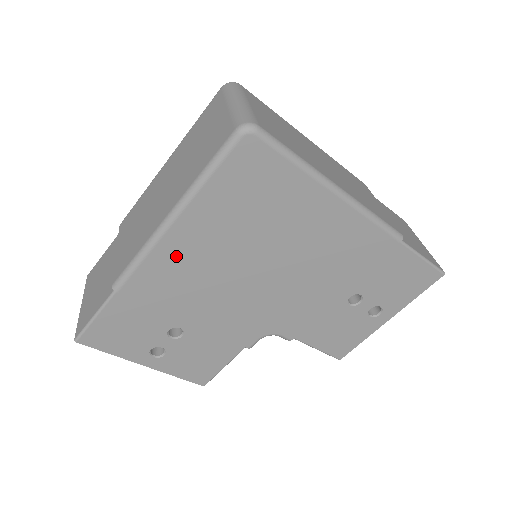
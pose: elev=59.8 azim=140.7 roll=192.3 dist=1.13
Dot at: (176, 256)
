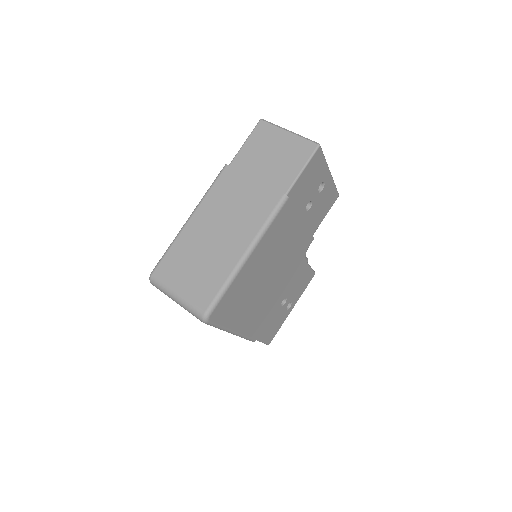
Dot at: (250, 323)
